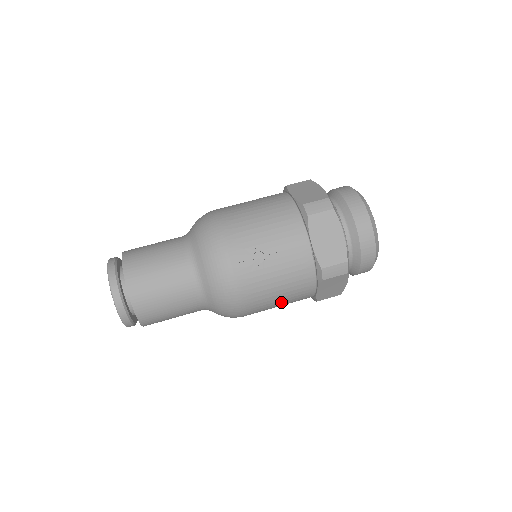
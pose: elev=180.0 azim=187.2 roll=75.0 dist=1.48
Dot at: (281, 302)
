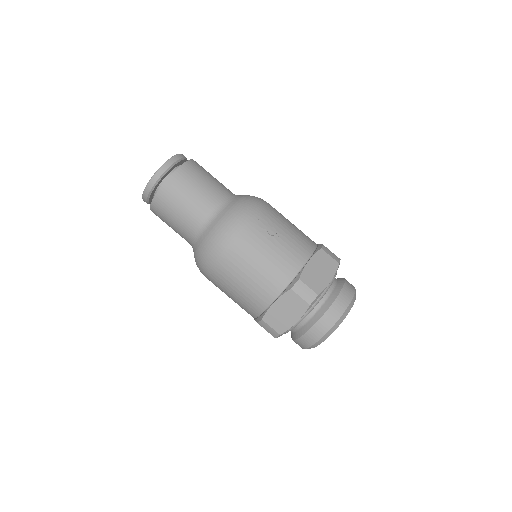
Dot at: (247, 281)
